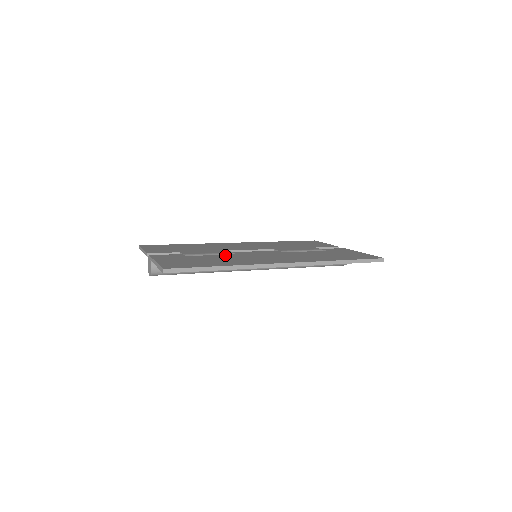
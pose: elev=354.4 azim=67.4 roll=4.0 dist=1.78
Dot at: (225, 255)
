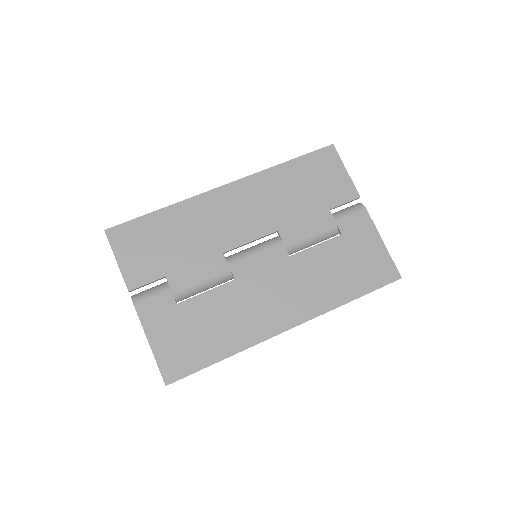
Dot at: (222, 291)
